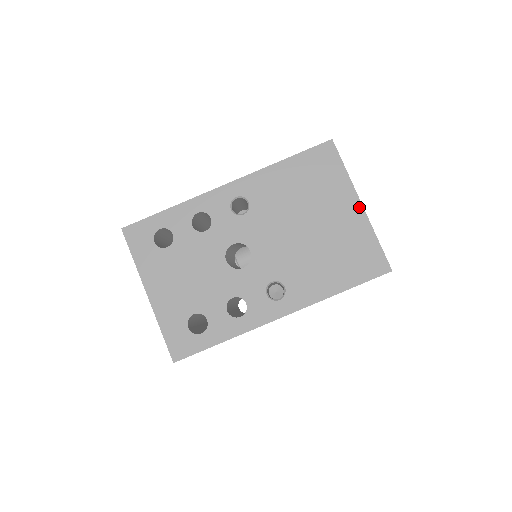
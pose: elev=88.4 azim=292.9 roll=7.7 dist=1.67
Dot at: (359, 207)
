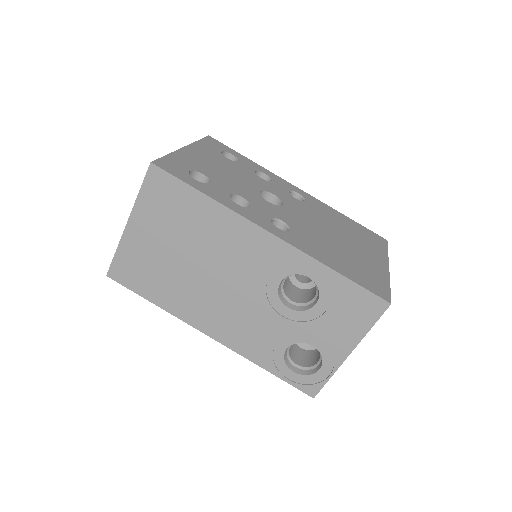
Dot at: (386, 266)
